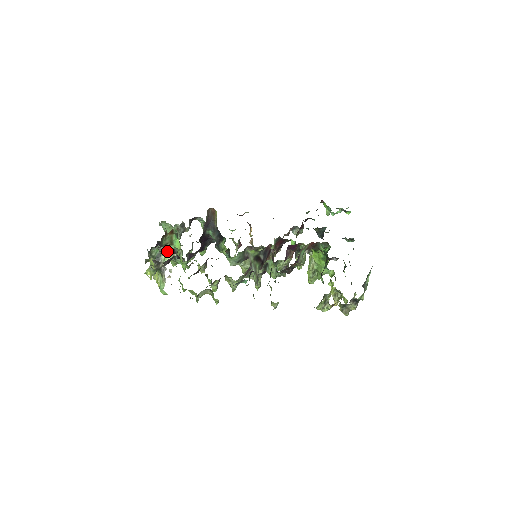
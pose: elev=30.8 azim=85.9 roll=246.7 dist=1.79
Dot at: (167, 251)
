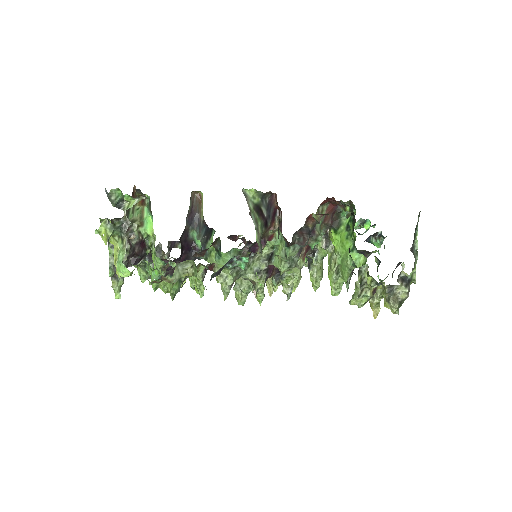
Dot at: occluded
